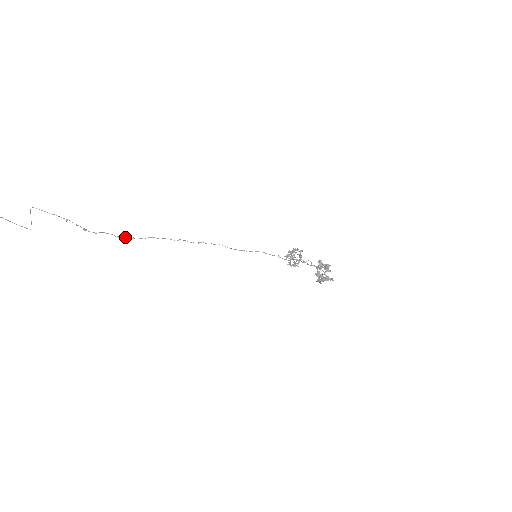
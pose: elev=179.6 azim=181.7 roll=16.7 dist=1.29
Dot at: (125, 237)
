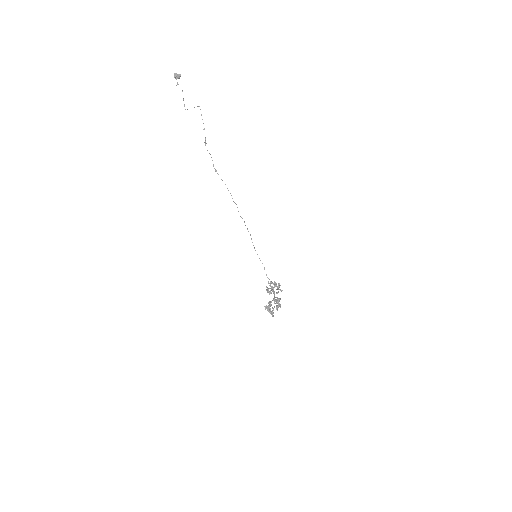
Dot at: occluded
